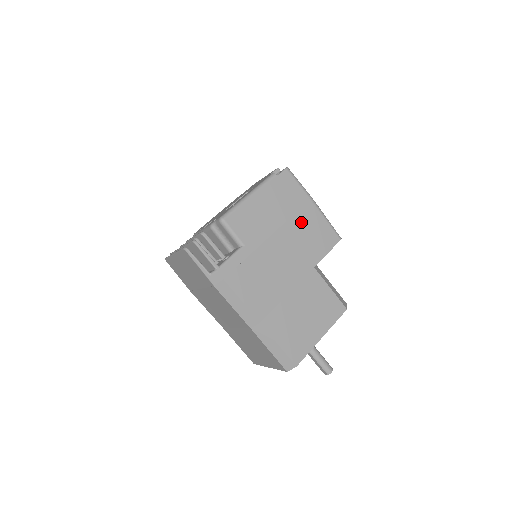
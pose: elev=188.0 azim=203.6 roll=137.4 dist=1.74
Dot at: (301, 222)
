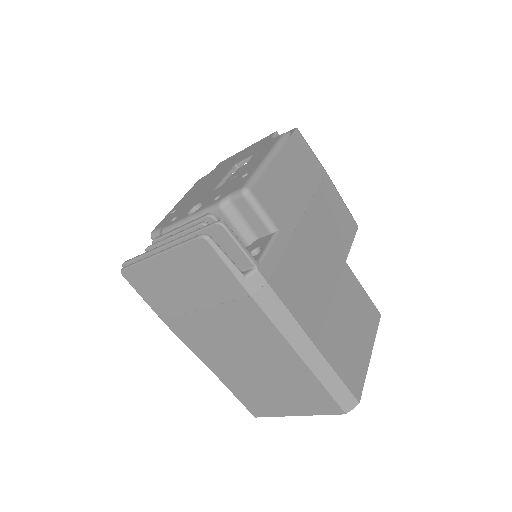
Dot at: (324, 201)
